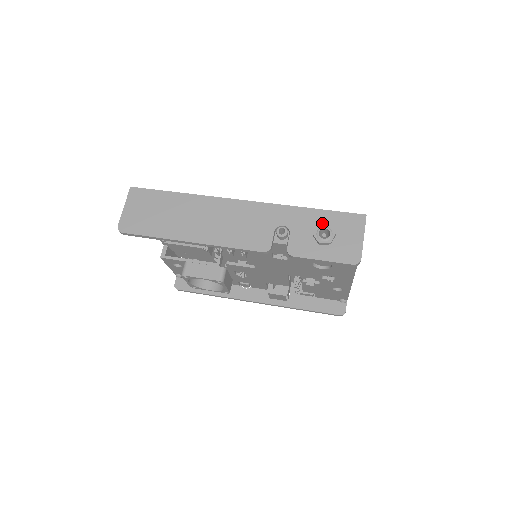
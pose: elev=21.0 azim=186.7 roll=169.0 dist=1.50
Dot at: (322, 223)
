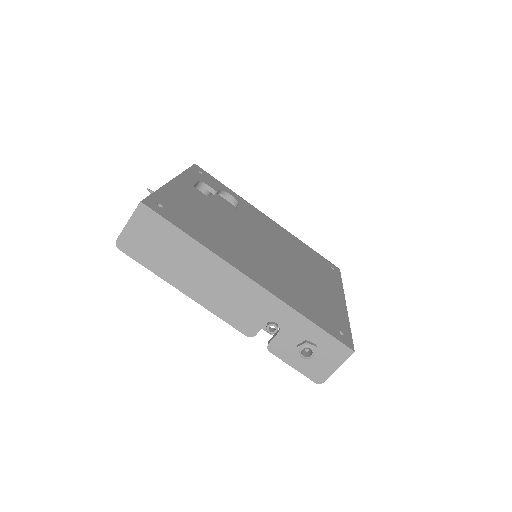
Dot at: (312, 339)
